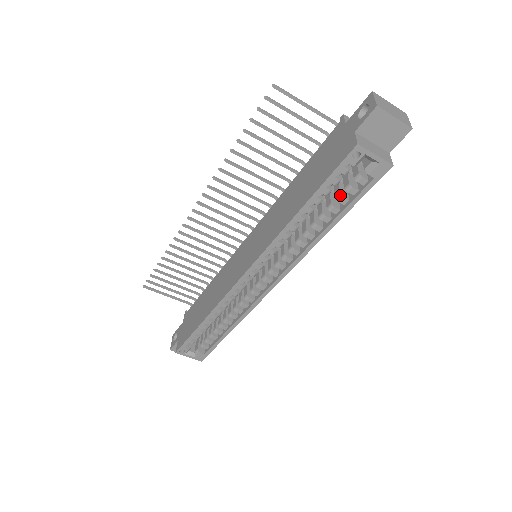
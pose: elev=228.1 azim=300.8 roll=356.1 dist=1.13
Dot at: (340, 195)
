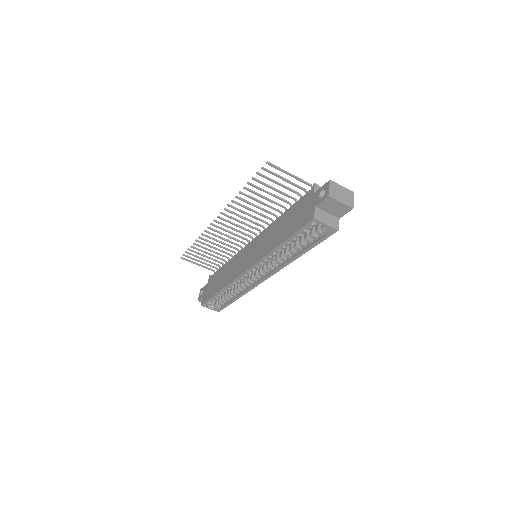
Dot at: (306, 239)
